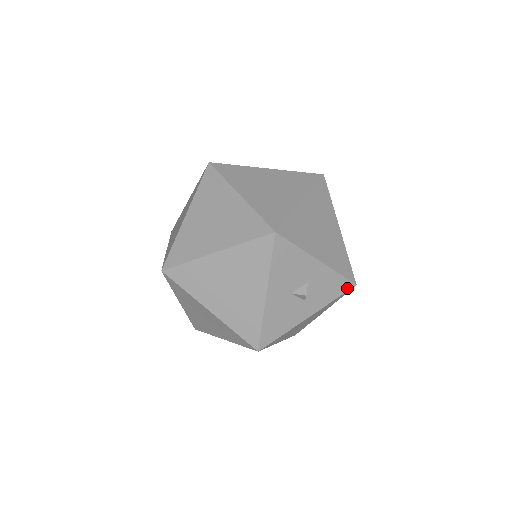
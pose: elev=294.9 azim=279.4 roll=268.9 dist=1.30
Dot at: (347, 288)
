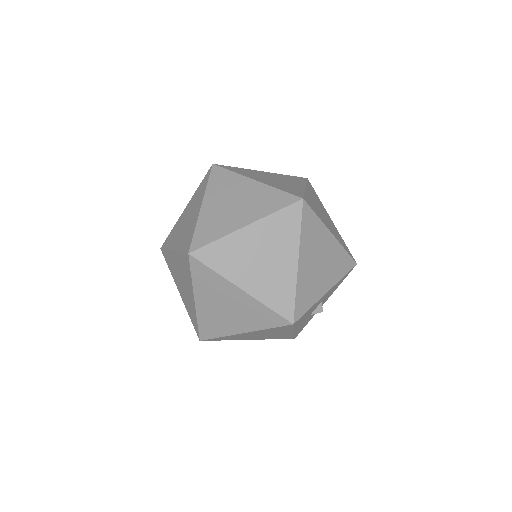
Dot at: occluded
